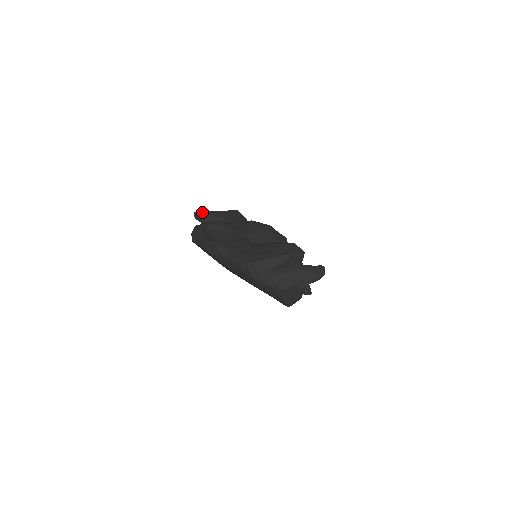
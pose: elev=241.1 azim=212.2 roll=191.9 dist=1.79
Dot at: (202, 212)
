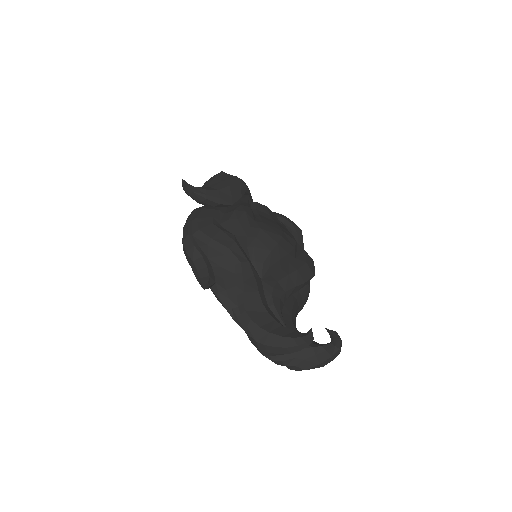
Dot at: (195, 192)
